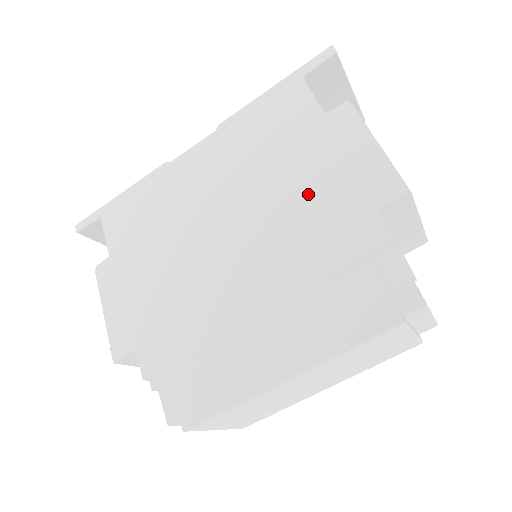
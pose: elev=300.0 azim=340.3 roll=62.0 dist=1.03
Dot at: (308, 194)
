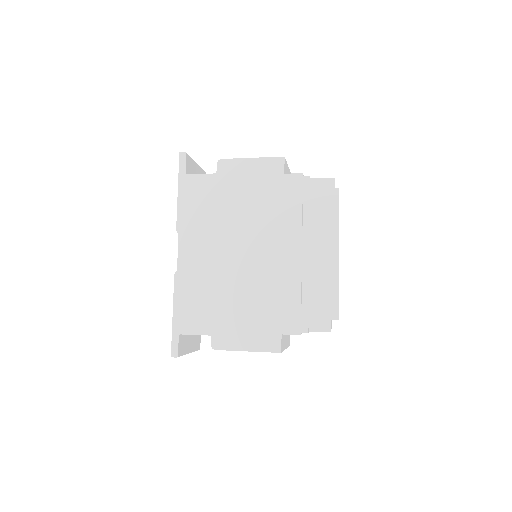
Dot at: (254, 201)
